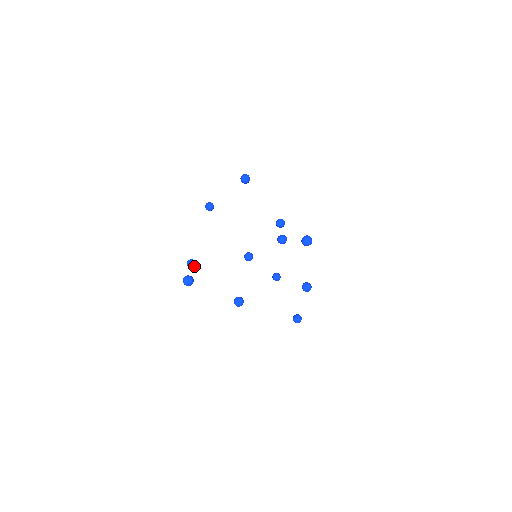
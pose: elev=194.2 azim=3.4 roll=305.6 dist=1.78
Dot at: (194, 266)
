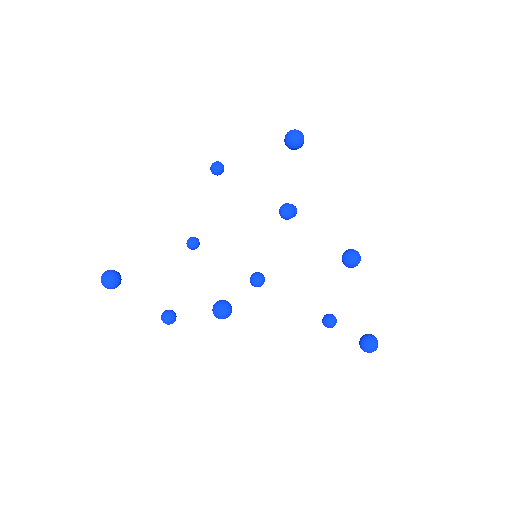
Dot at: (172, 318)
